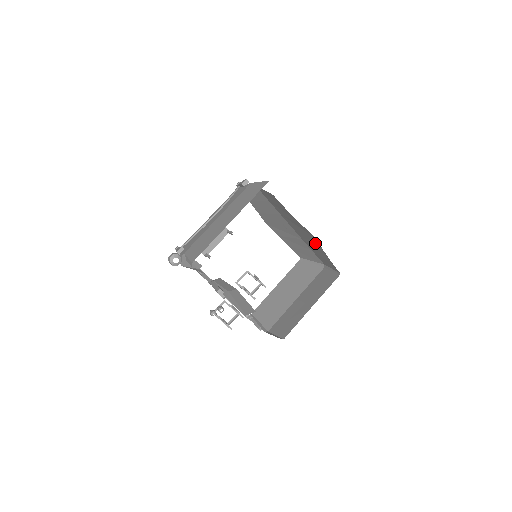
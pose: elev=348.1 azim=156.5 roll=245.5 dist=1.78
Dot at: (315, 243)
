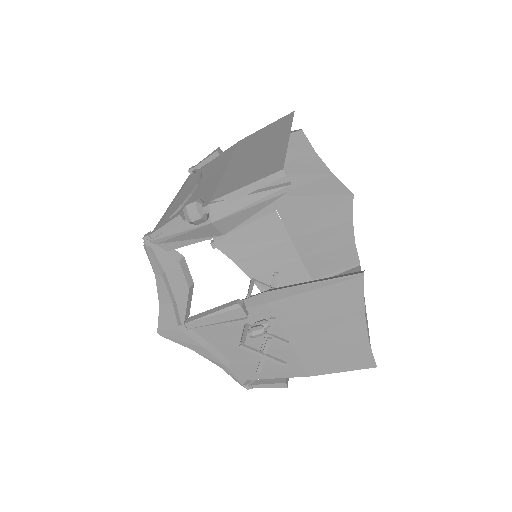
Dot at: (337, 215)
